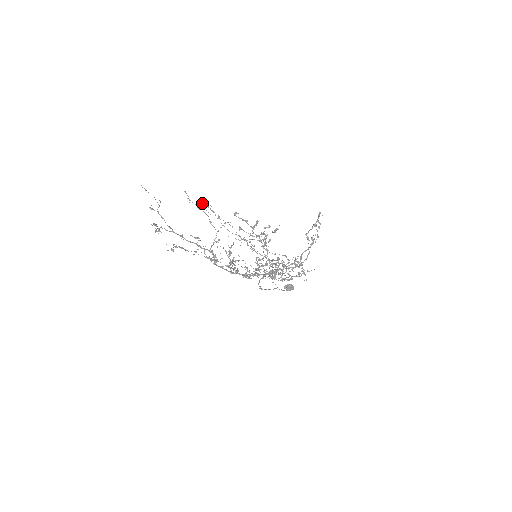
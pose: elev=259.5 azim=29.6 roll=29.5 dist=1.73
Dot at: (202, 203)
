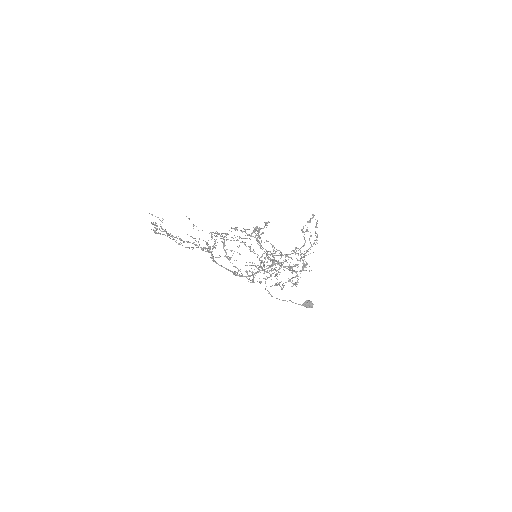
Dot at: occluded
